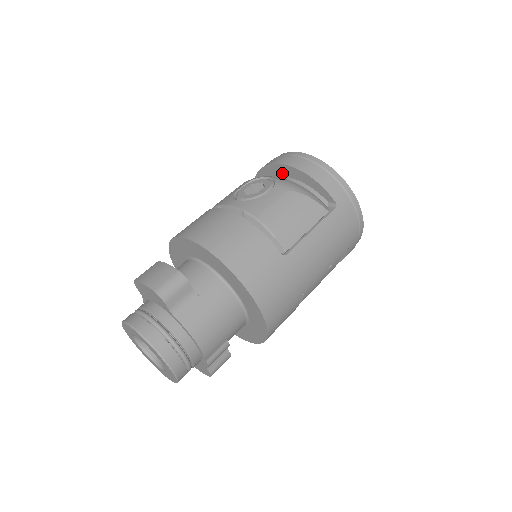
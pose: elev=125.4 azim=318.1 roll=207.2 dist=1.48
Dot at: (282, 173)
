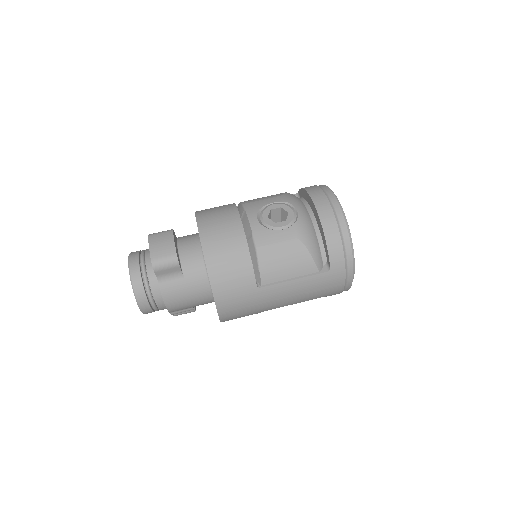
Dot at: (313, 210)
